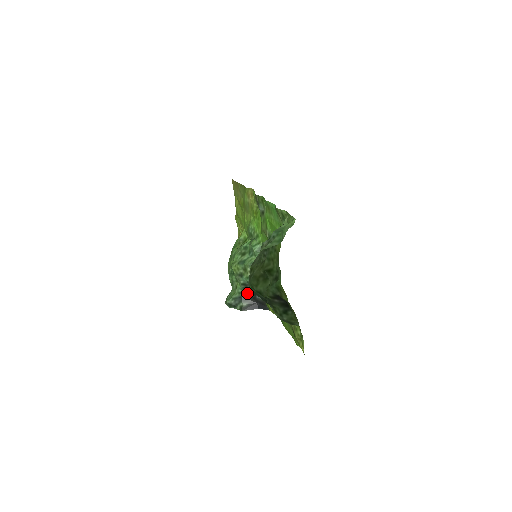
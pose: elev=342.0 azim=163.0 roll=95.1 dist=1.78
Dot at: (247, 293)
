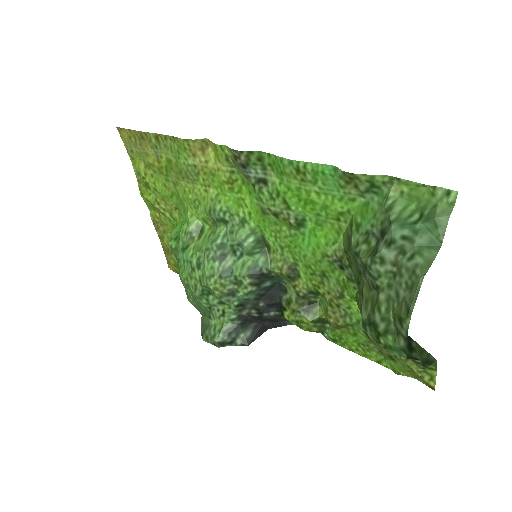
Dot at: (247, 316)
